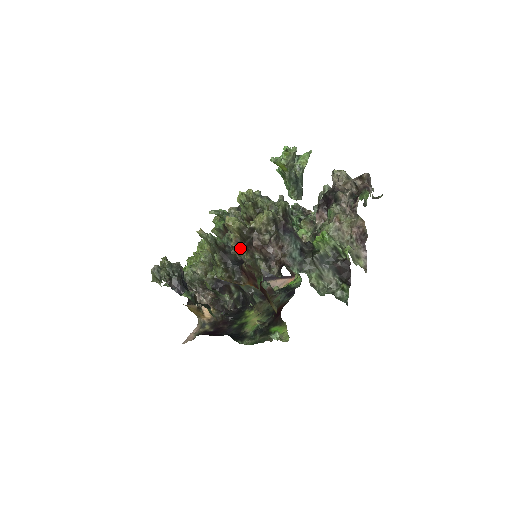
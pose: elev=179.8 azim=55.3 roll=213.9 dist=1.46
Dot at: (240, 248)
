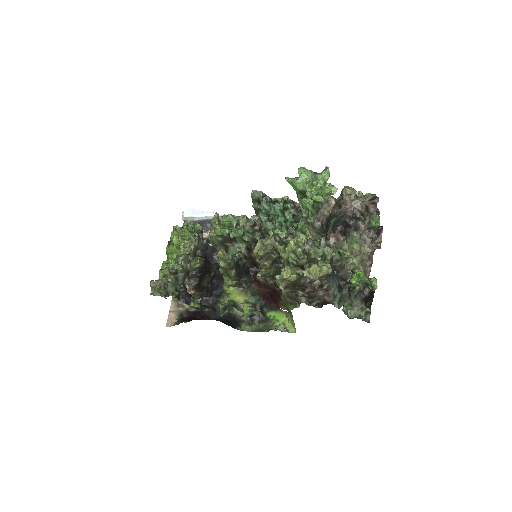
Dot at: occluded
